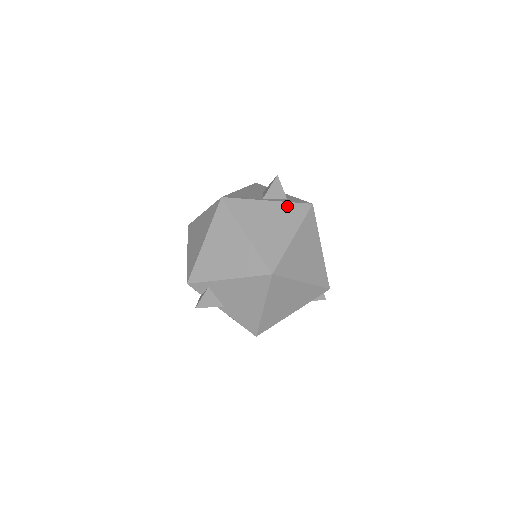
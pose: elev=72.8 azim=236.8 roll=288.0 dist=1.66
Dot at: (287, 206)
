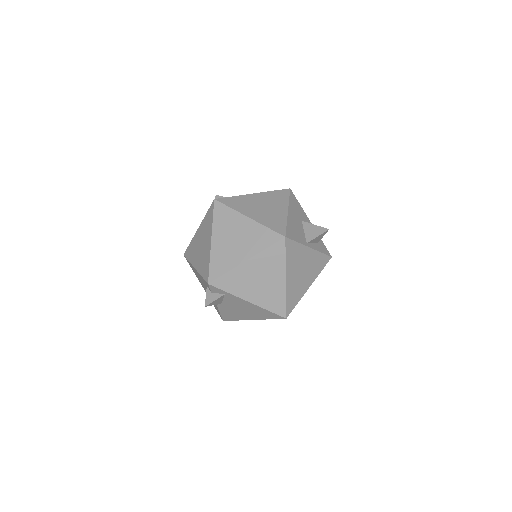
Dot at: (318, 256)
